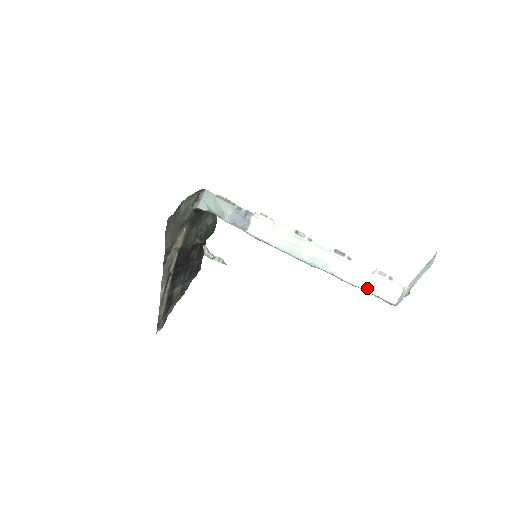
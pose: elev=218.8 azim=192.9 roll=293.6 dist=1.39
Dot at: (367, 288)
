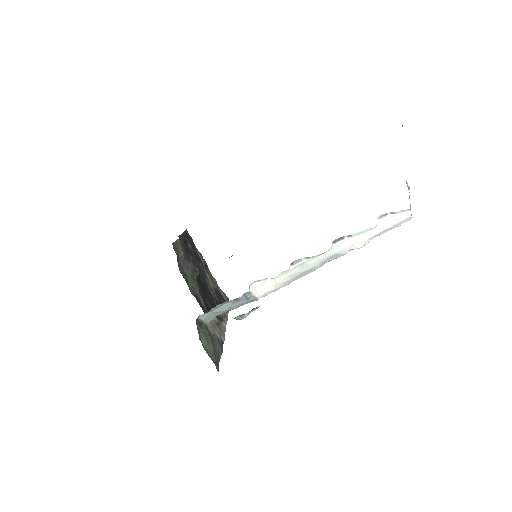
Dot at: occluded
